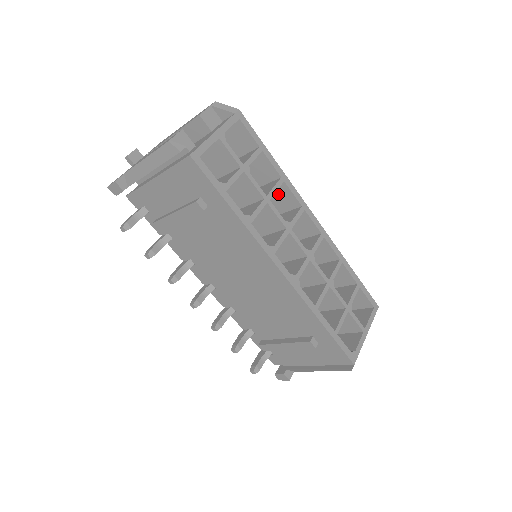
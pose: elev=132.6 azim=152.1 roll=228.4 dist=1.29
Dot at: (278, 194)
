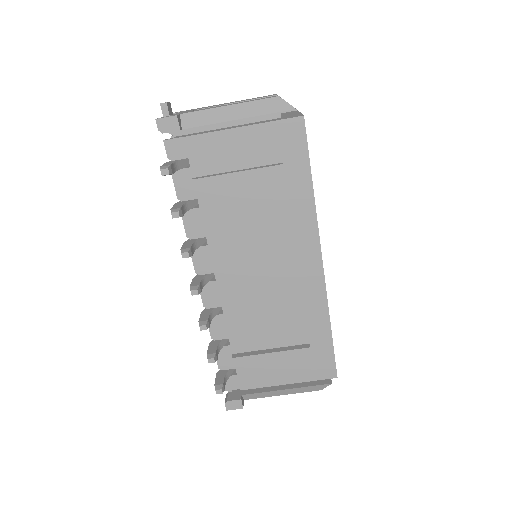
Dot at: occluded
